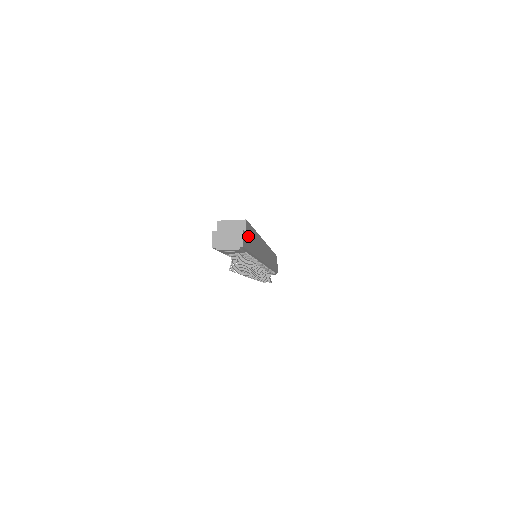
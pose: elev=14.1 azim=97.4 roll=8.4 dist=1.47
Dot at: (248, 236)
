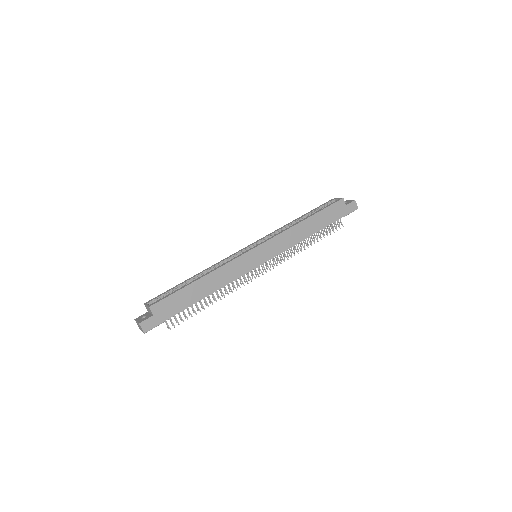
Dot at: (161, 311)
